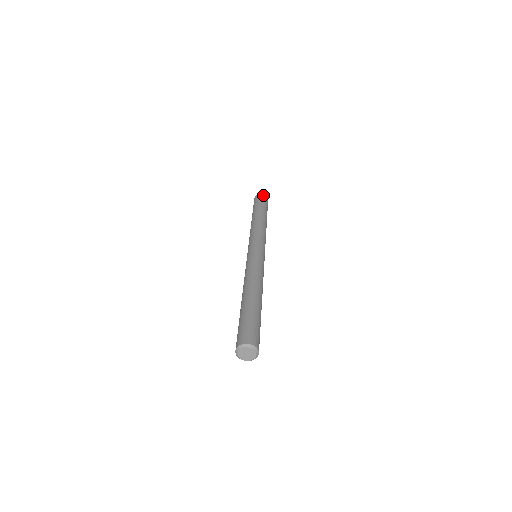
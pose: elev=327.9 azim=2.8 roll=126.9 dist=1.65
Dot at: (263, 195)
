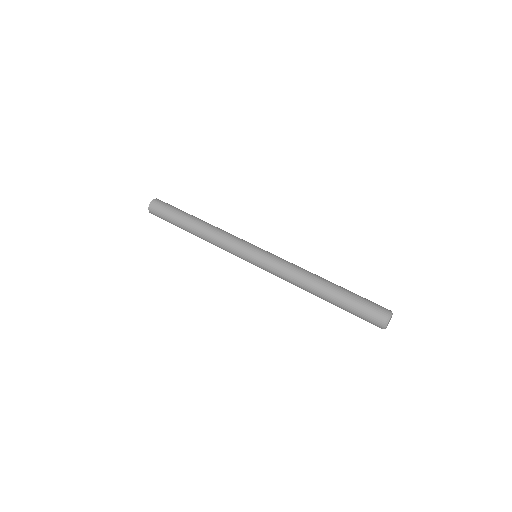
Dot at: (154, 201)
